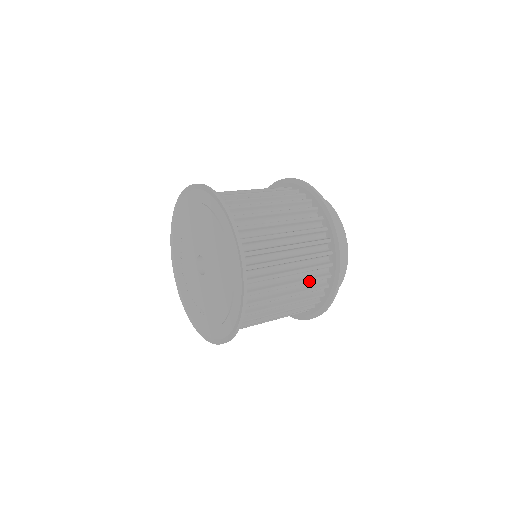
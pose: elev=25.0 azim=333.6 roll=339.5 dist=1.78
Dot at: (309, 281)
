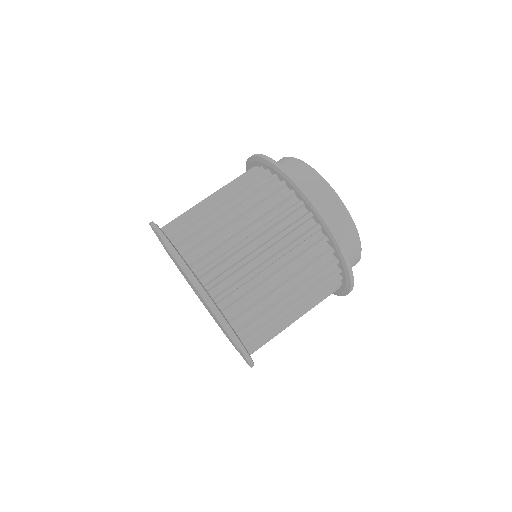
Dot at: (307, 270)
